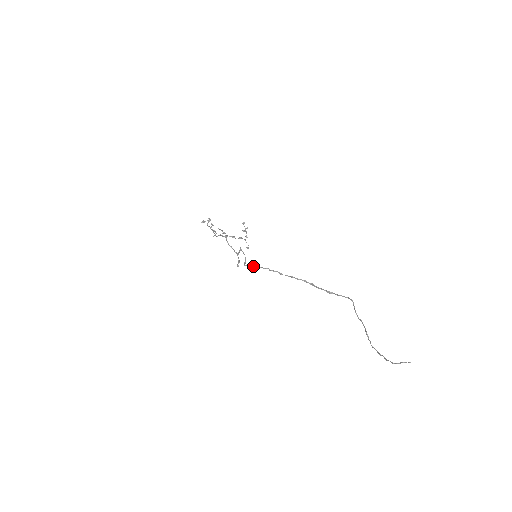
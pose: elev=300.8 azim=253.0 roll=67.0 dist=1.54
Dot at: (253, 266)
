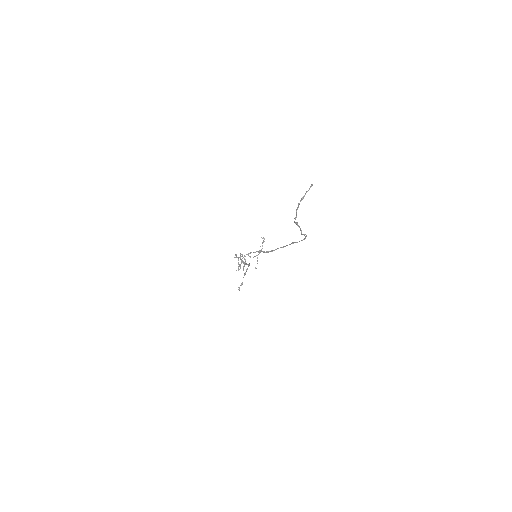
Dot at: occluded
